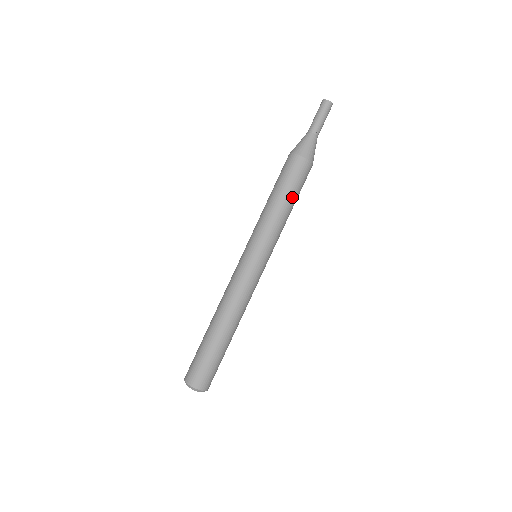
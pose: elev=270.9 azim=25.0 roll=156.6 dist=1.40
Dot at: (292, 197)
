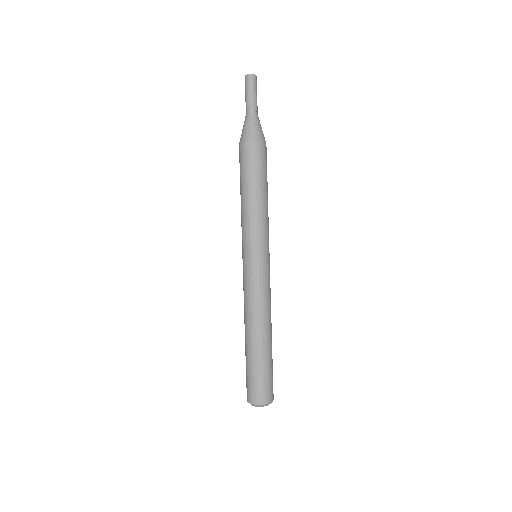
Dot at: (263, 185)
